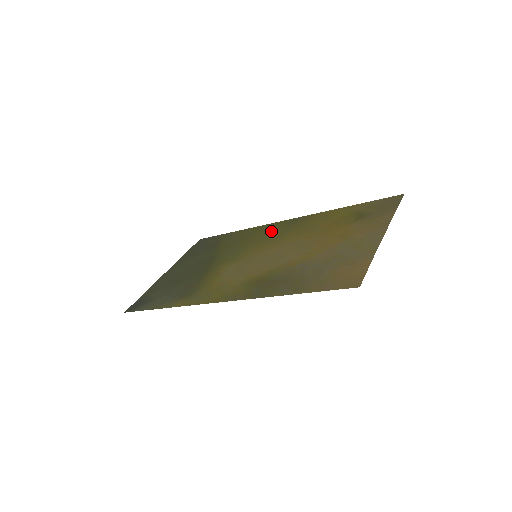
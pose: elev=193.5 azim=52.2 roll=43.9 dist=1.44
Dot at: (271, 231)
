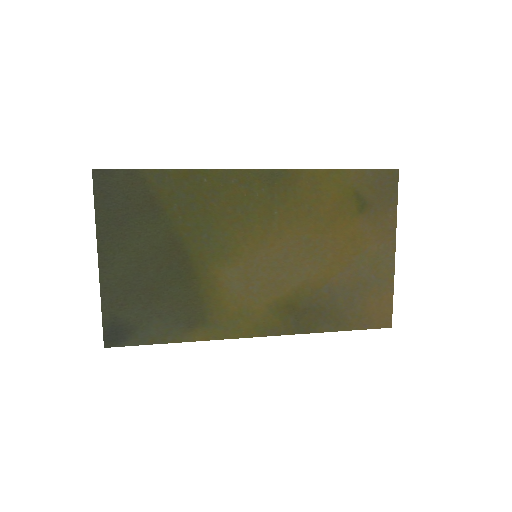
Dot at: (247, 197)
